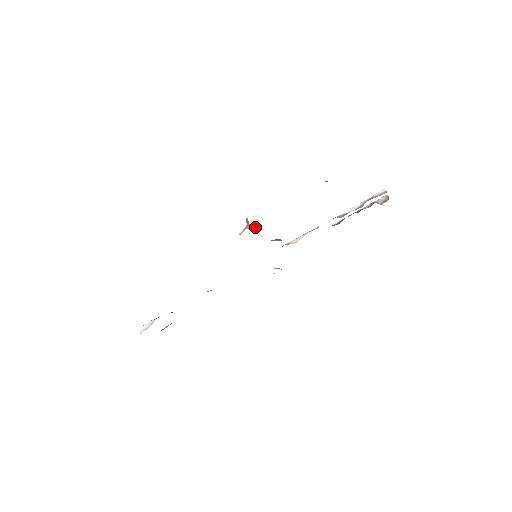
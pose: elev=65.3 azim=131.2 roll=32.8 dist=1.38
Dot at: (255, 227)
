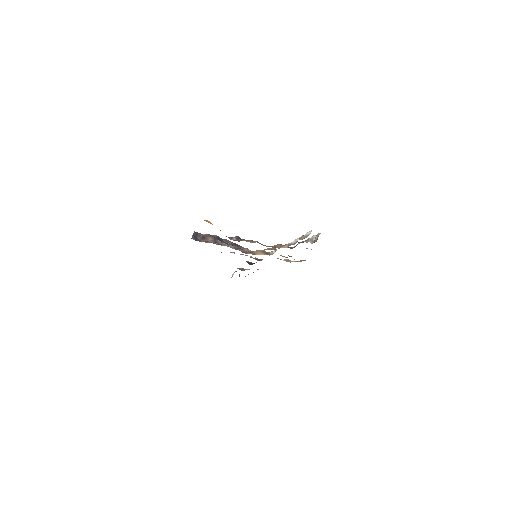
Dot at: (234, 245)
